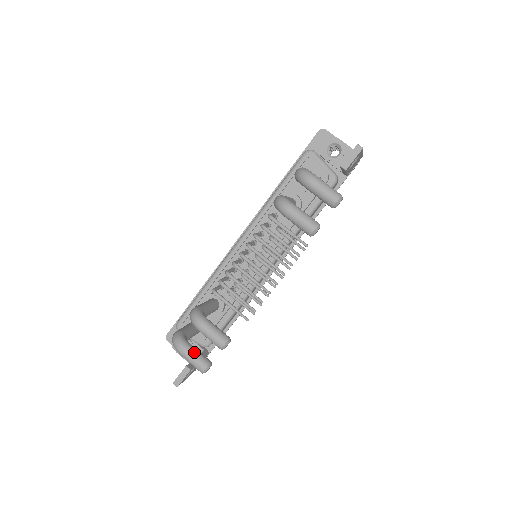
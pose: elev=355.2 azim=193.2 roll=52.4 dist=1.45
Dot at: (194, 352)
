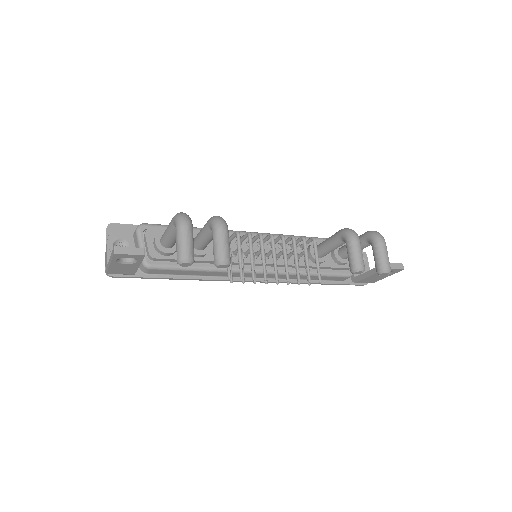
Dot at: (193, 239)
